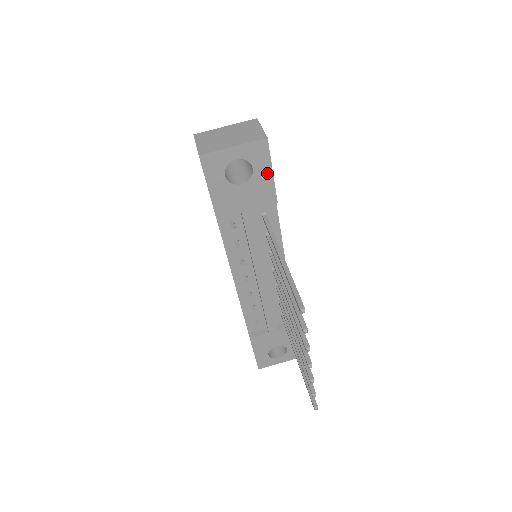
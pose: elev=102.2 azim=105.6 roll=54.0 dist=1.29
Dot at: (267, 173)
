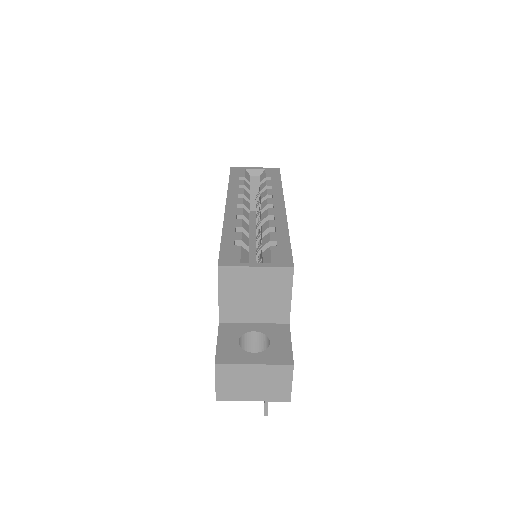
Dot at: occluded
